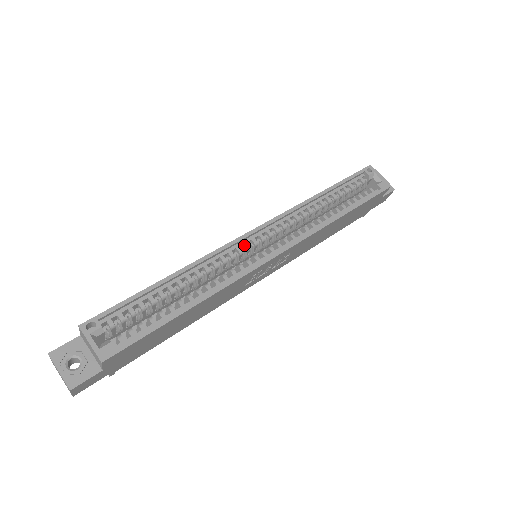
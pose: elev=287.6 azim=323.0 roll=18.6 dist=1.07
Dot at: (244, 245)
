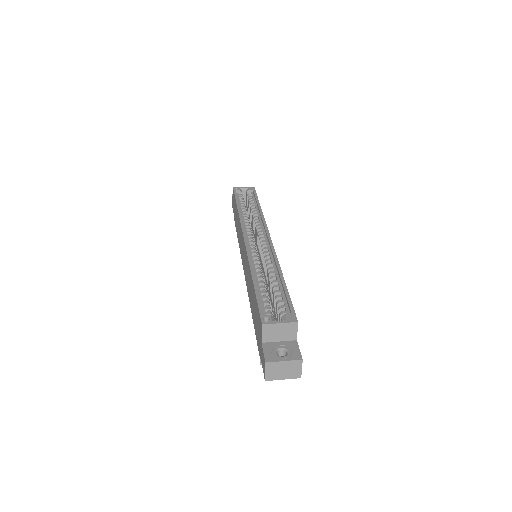
Dot at: (251, 247)
